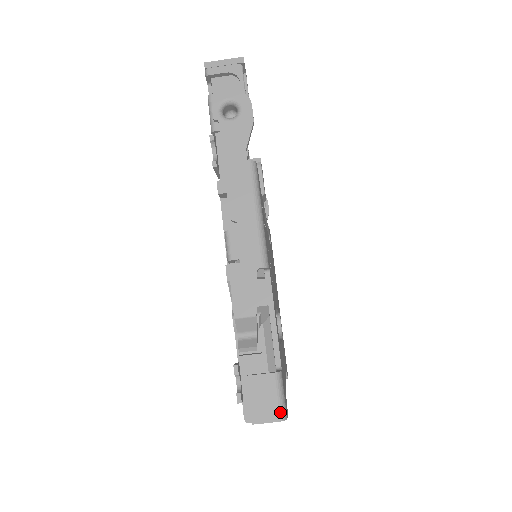
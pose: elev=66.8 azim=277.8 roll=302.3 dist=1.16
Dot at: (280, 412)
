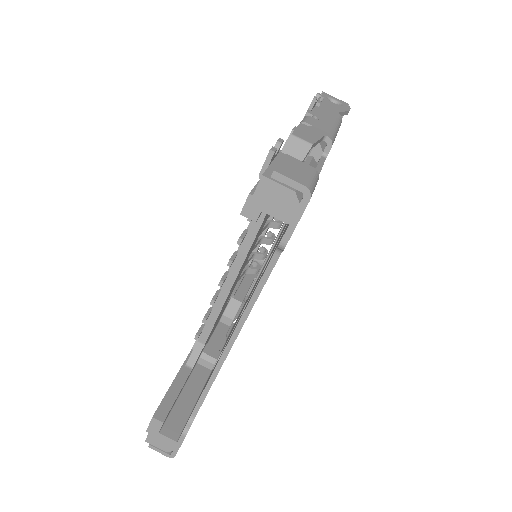
Dot at: (309, 184)
